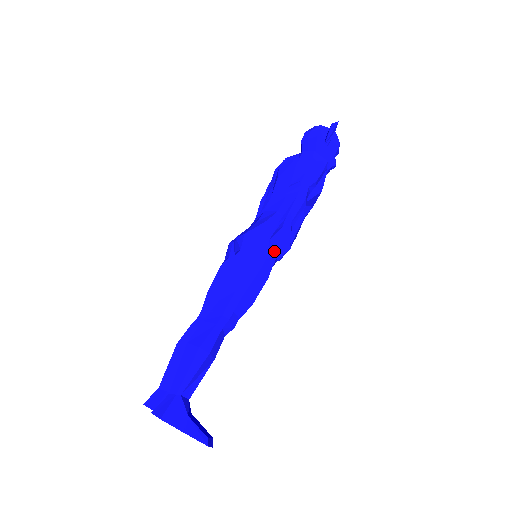
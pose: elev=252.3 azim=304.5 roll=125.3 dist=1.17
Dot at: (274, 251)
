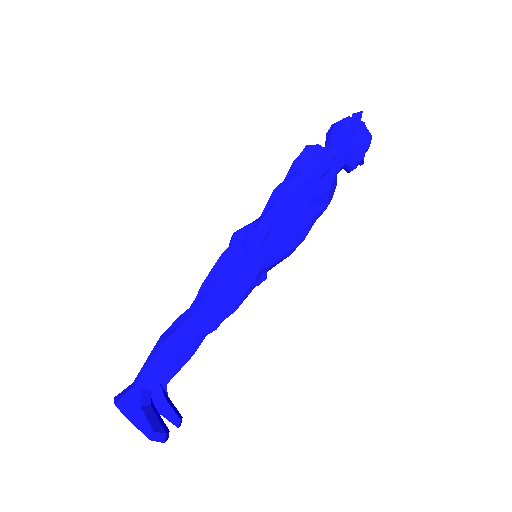
Dot at: (246, 251)
